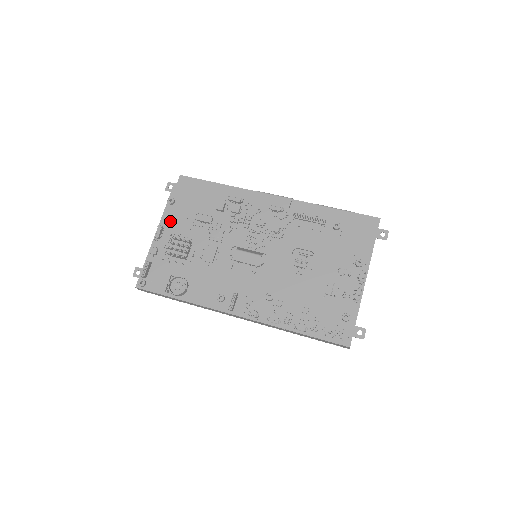
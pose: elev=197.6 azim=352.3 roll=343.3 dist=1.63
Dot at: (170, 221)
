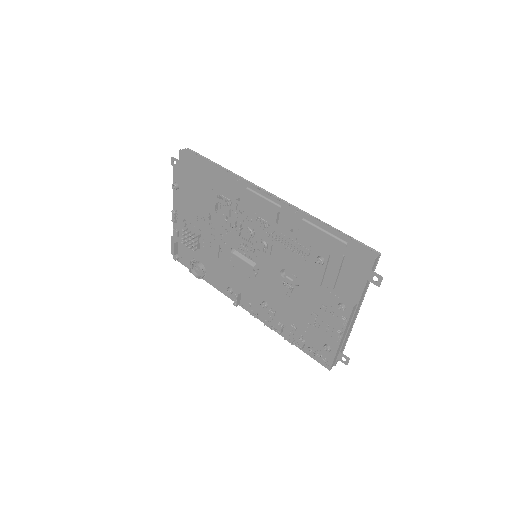
Dot at: (180, 206)
